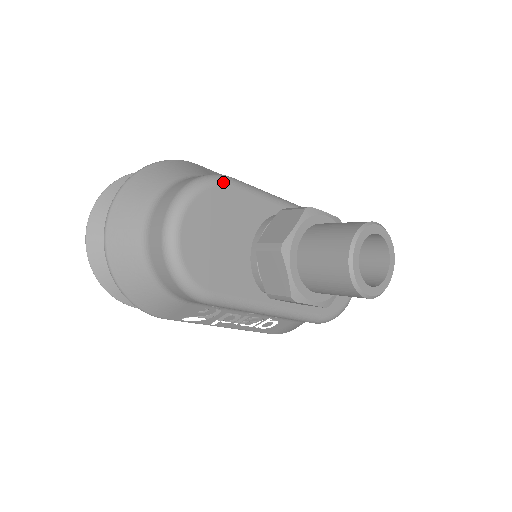
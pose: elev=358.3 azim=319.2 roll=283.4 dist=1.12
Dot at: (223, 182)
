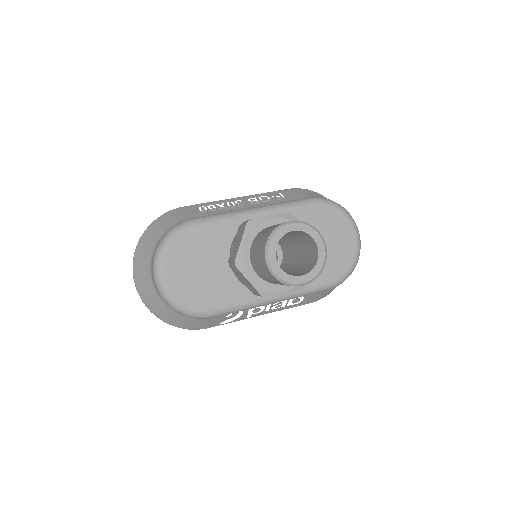
Dot at: (184, 228)
